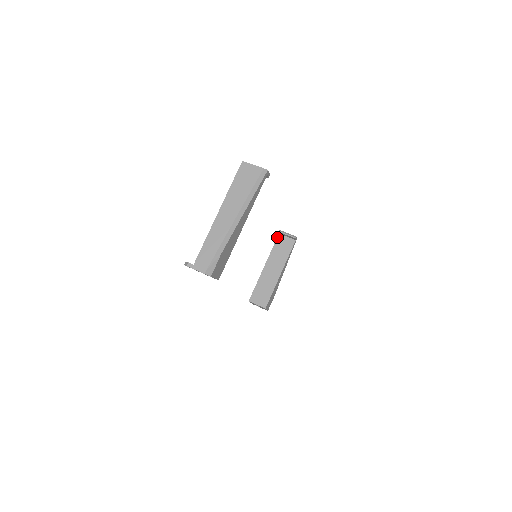
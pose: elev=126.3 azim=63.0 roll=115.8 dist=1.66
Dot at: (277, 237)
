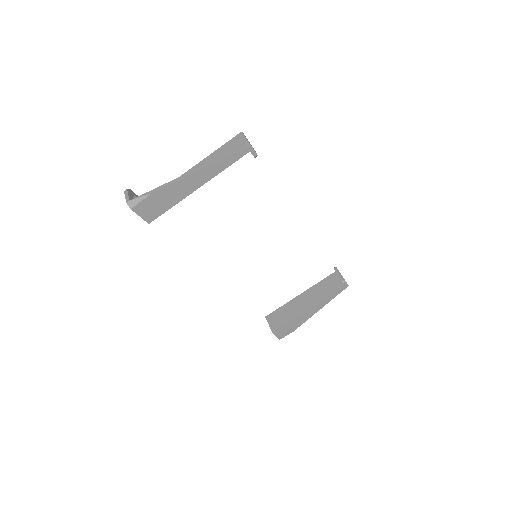
Dot at: occluded
